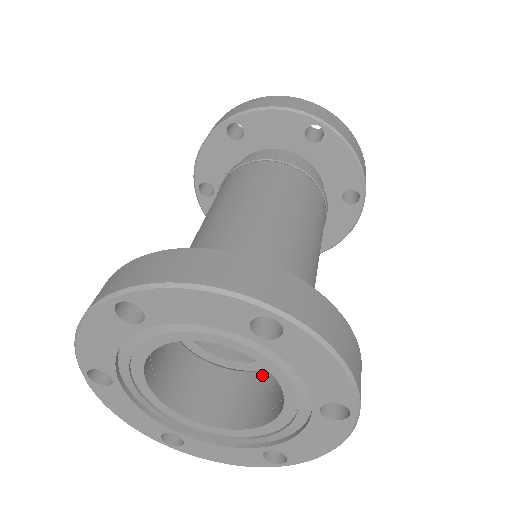
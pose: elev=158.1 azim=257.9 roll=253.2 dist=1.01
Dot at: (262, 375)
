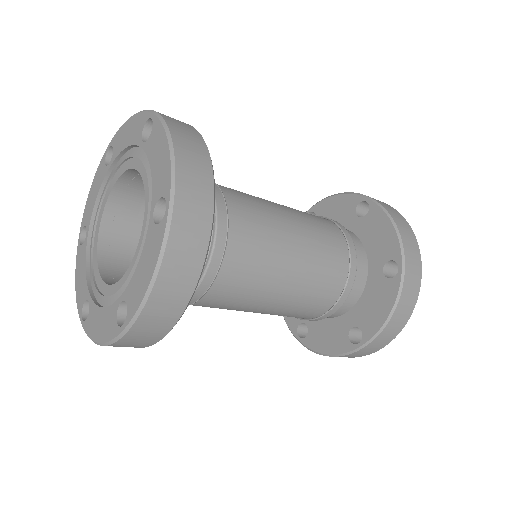
Dot at: occluded
